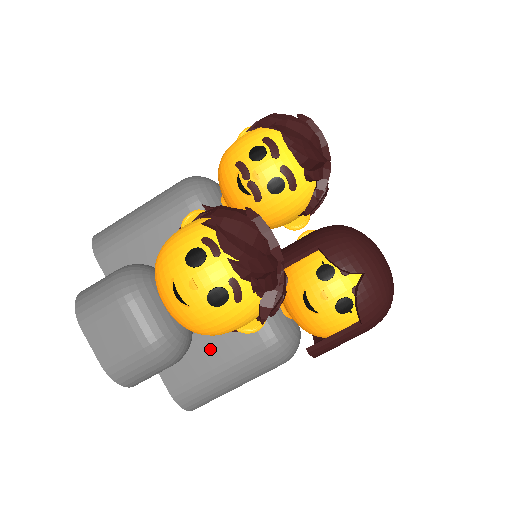
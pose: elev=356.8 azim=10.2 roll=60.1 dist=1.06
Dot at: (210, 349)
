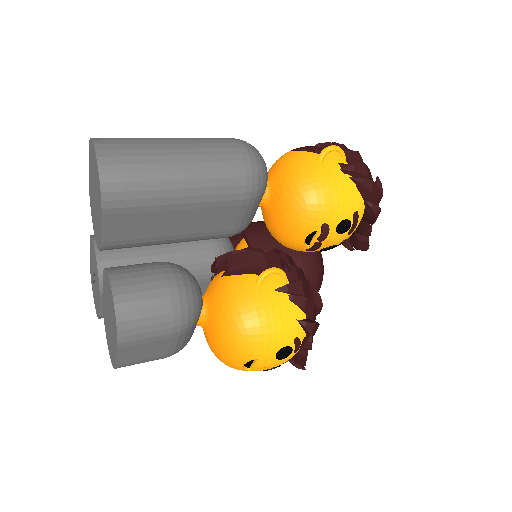
Dot at: occluded
